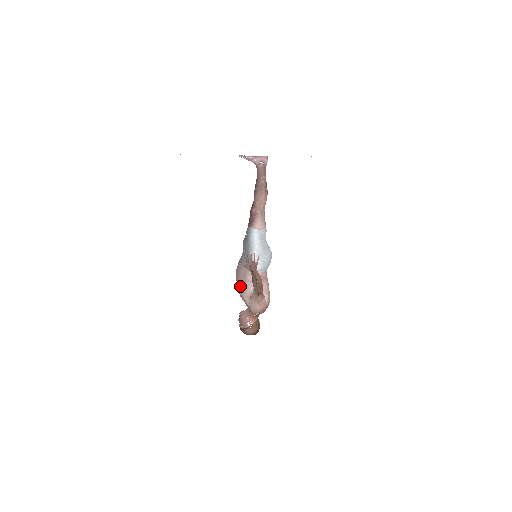
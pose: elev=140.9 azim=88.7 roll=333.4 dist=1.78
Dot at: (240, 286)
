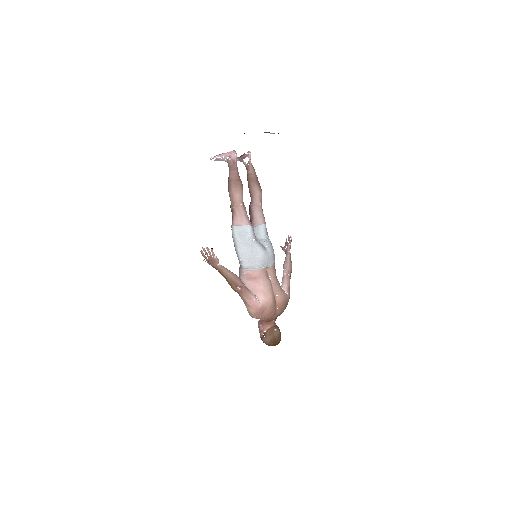
Dot at: occluded
